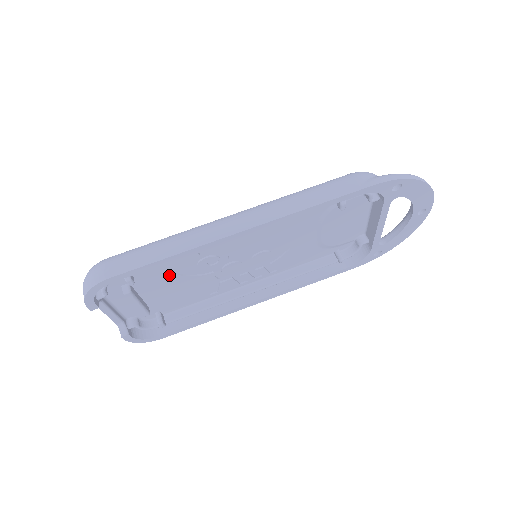
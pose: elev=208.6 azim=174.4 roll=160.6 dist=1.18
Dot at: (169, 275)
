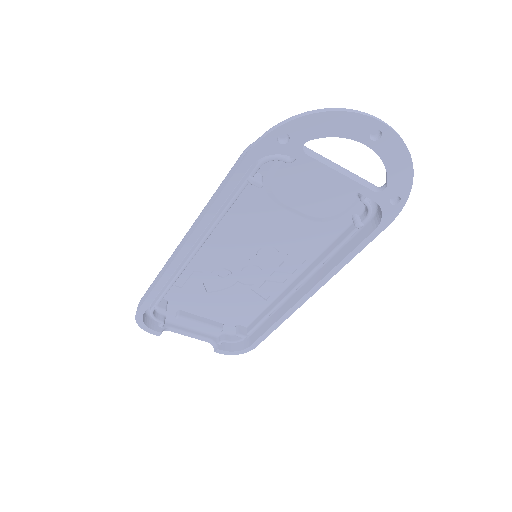
Dot at: (201, 295)
